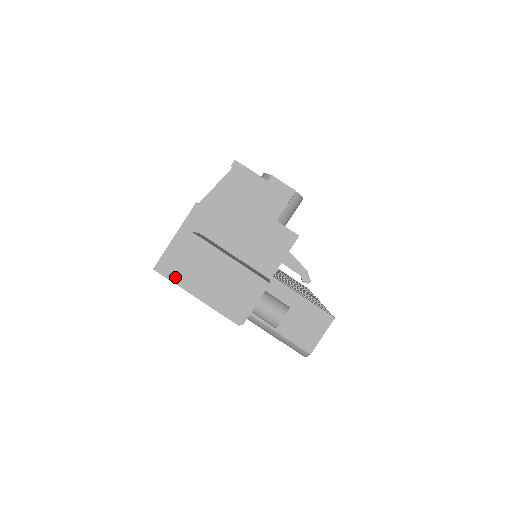
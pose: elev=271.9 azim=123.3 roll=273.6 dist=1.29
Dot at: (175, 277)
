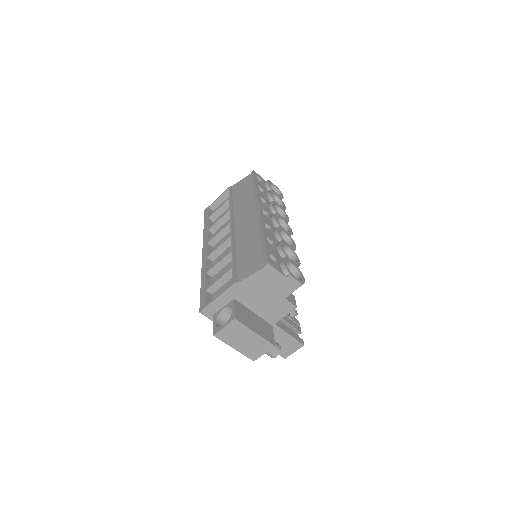
Dot at: (219, 338)
